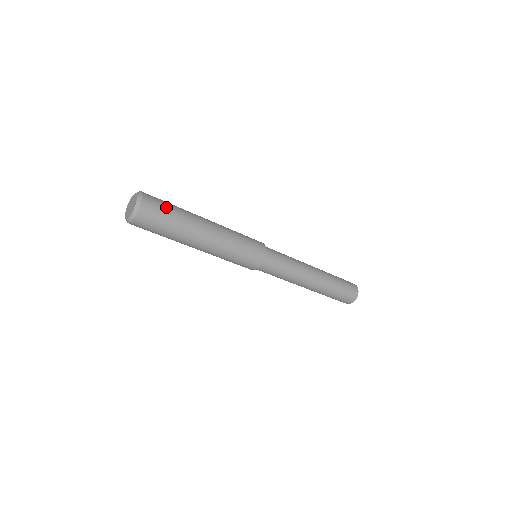
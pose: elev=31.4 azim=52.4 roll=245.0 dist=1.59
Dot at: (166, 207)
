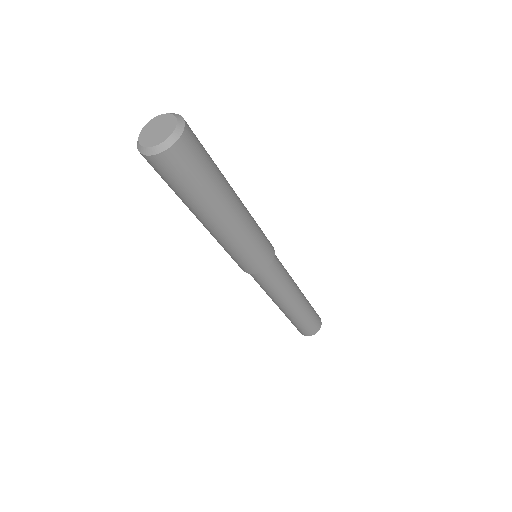
Dot at: occluded
